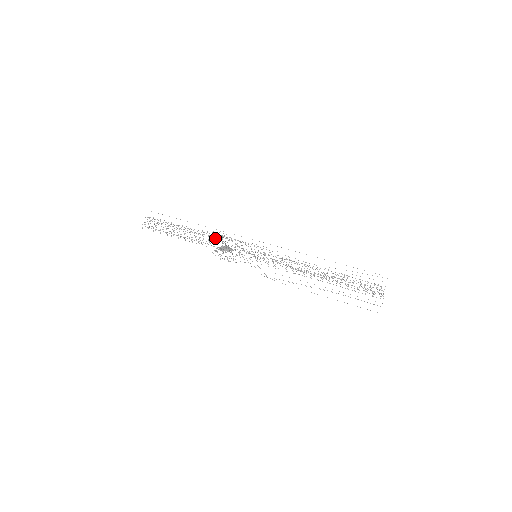
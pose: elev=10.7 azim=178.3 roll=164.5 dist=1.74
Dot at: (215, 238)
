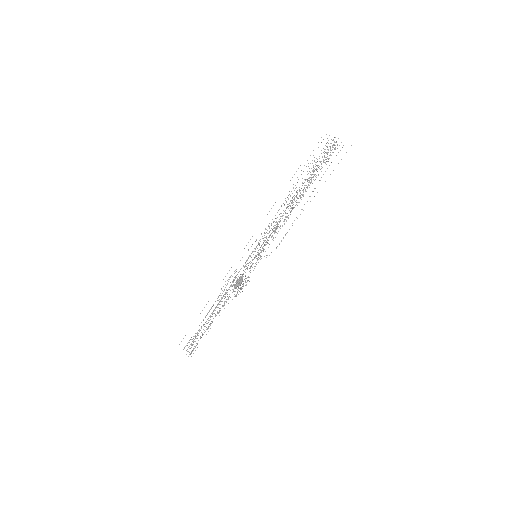
Dot at: (224, 289)
